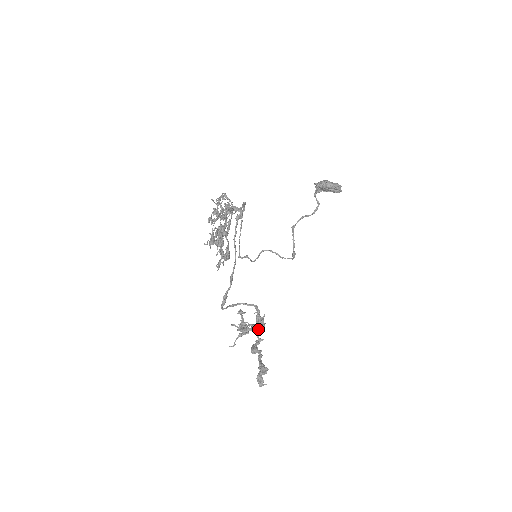
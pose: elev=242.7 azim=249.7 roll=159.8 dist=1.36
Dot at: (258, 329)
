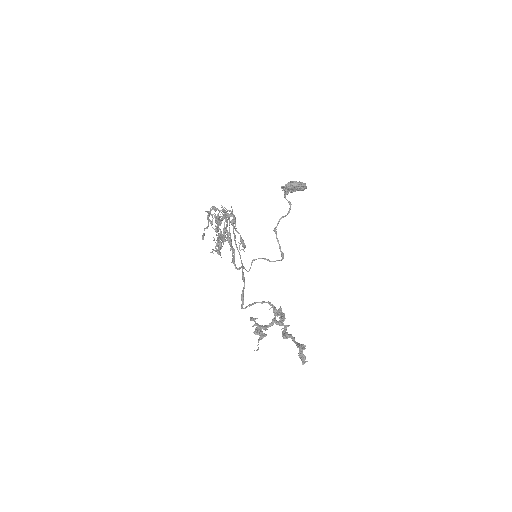
Dot at: (280, 319)
